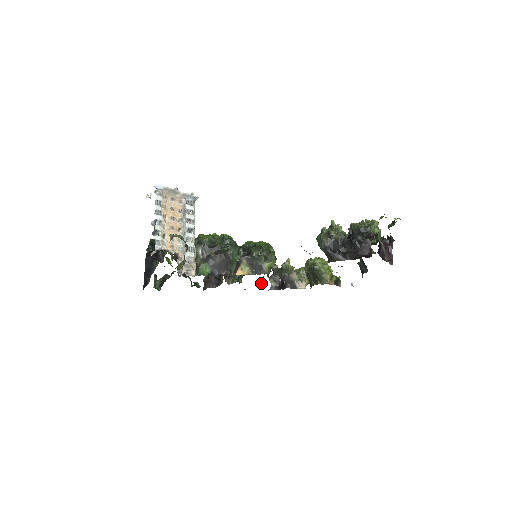
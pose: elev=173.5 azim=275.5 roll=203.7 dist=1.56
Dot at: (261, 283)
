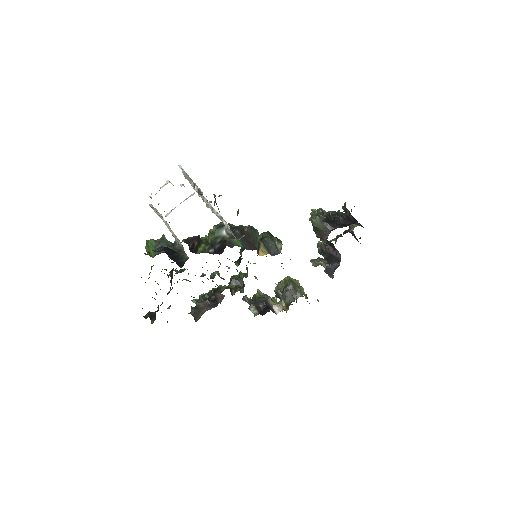
Dot at: occluded
